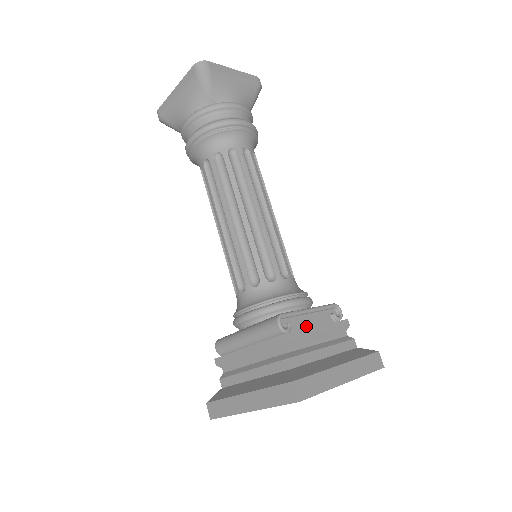
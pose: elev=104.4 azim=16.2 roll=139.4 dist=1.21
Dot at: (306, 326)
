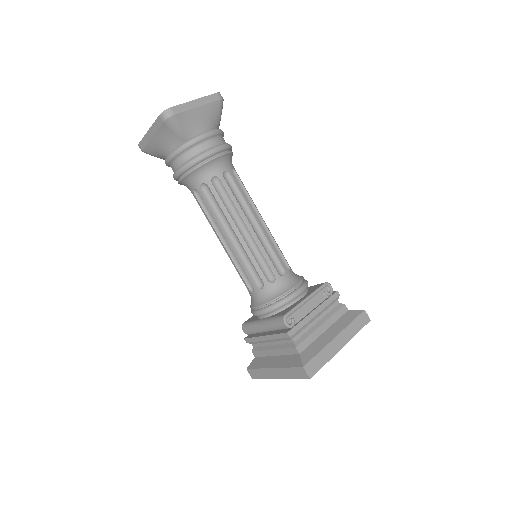
Dot at: (306, 313)
